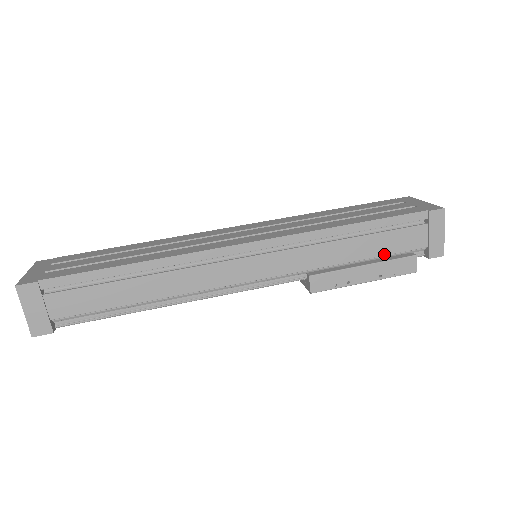
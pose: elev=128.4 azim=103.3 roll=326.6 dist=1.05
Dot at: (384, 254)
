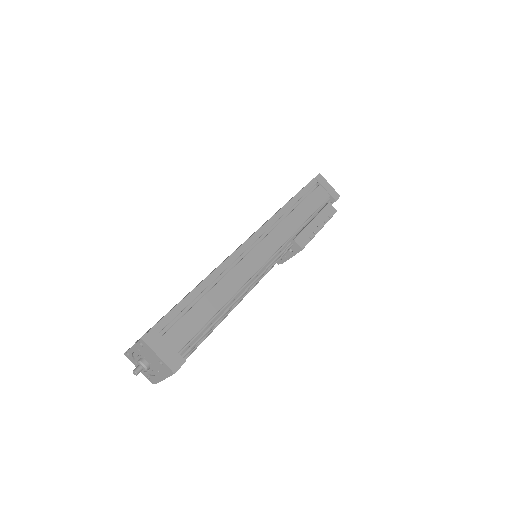
Dot at: (316, 209)
